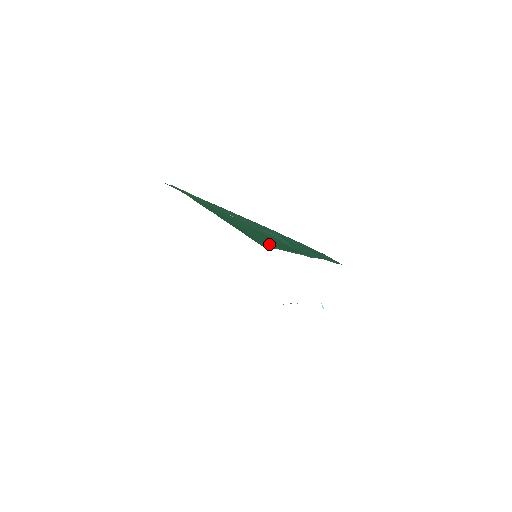
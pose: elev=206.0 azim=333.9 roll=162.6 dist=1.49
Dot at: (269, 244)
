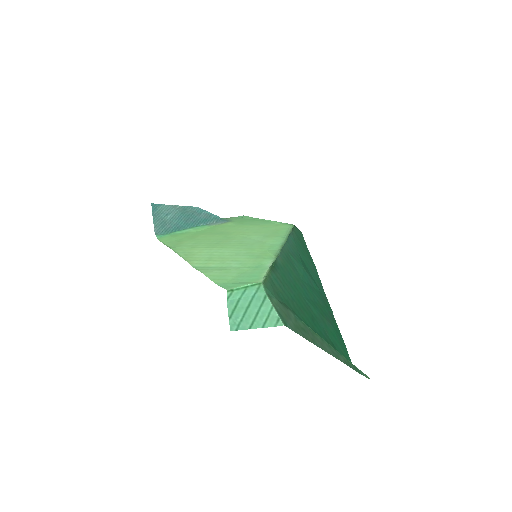
Dot at: (343, 345)
